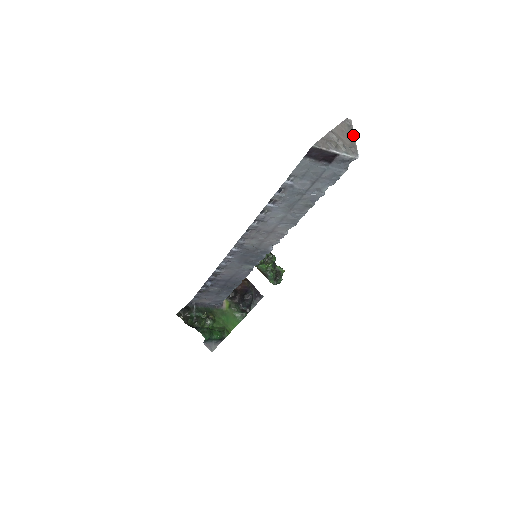
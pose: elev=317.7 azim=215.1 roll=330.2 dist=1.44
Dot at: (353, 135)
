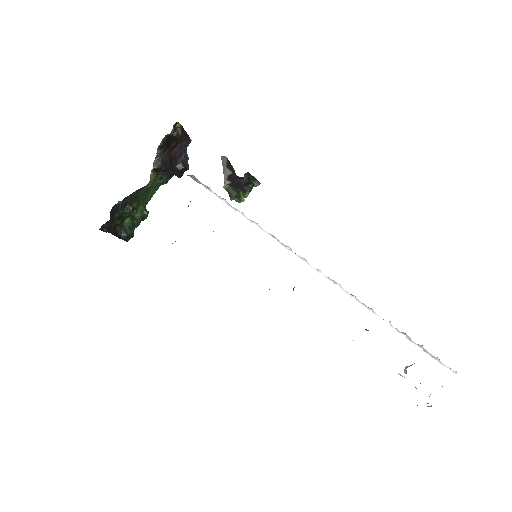
Dot at: occluded
